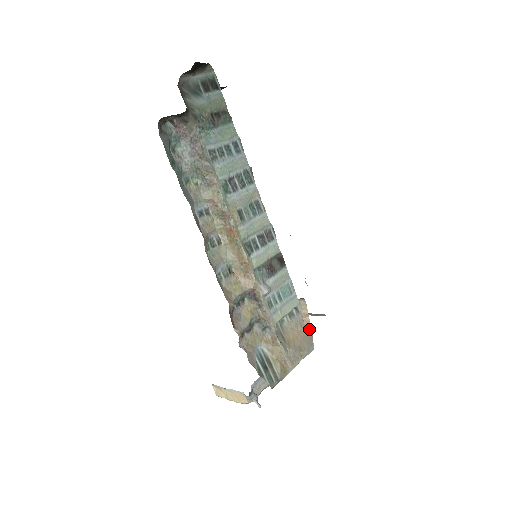
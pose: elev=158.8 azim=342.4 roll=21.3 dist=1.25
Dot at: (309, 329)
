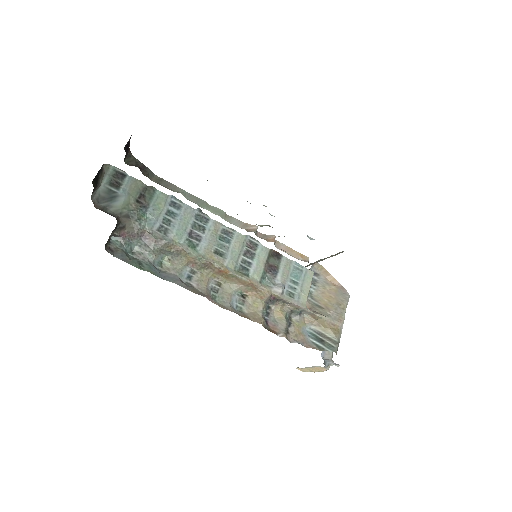
Dot at: (336, 282)
